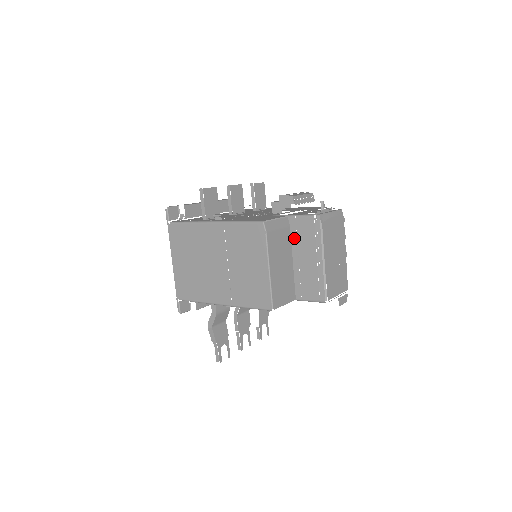
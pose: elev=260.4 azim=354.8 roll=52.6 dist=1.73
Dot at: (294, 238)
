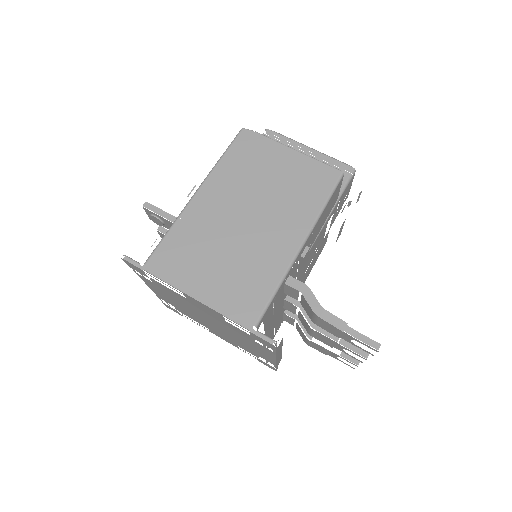
Dot at: occluded
